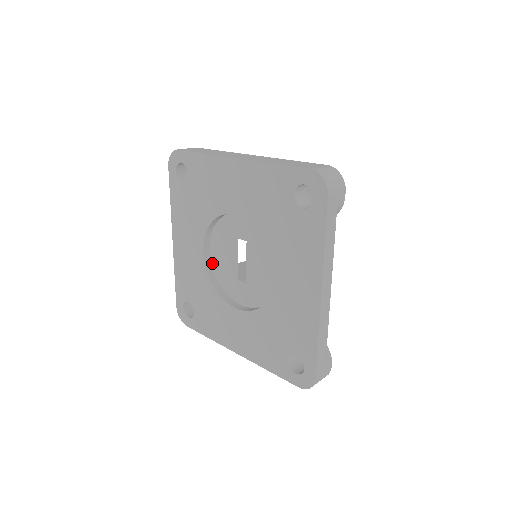
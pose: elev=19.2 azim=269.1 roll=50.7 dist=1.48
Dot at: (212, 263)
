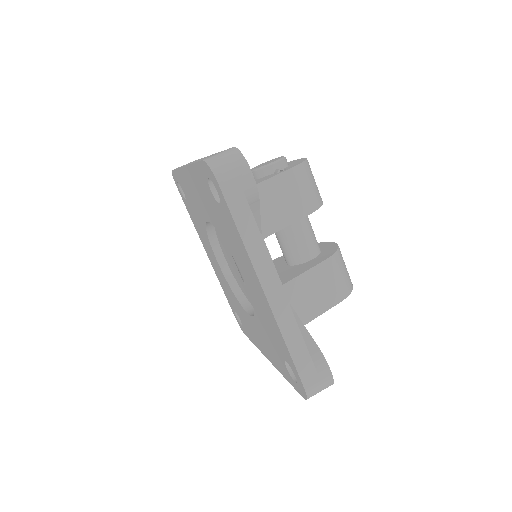
Dot at: (231, 271)
